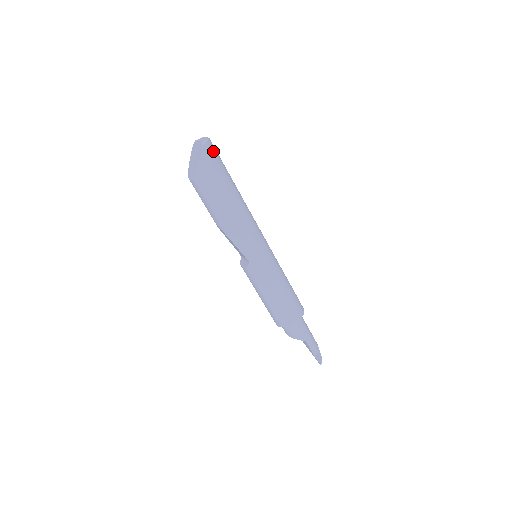
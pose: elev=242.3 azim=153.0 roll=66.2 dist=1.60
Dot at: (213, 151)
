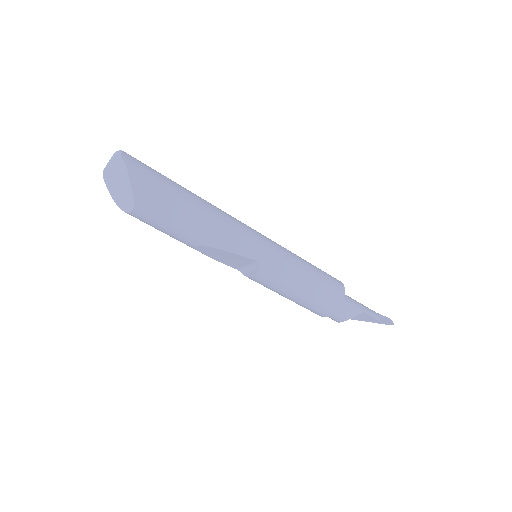
Dot at: (136, 159)
